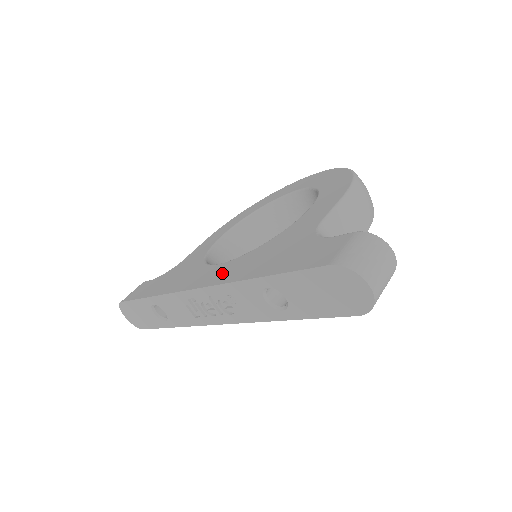
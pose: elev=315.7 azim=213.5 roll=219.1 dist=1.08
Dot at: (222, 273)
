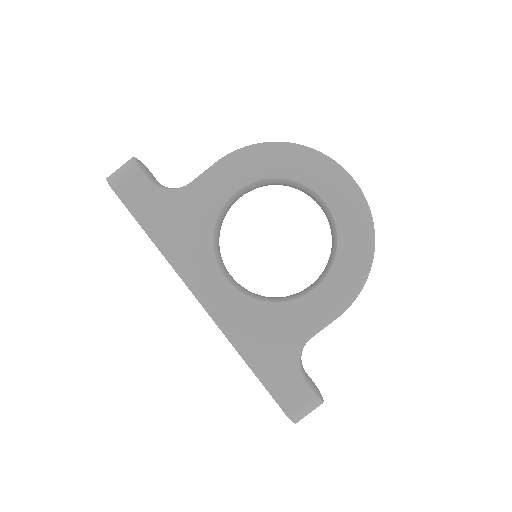
Dot at: (224, 308)
